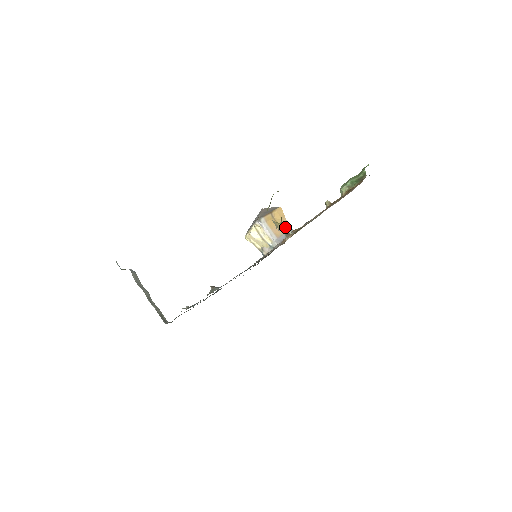
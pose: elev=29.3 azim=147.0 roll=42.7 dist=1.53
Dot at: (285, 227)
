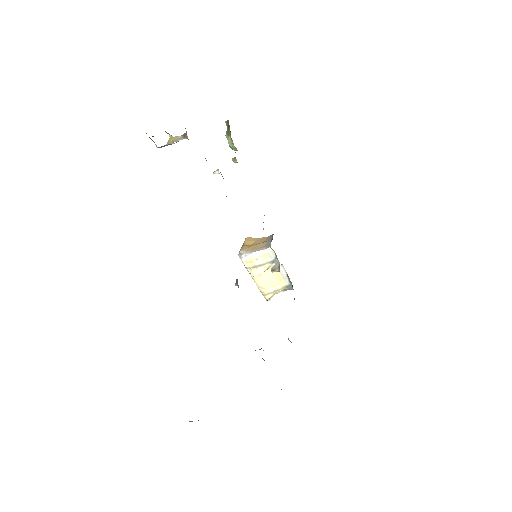
Dot at: (264, 240)
